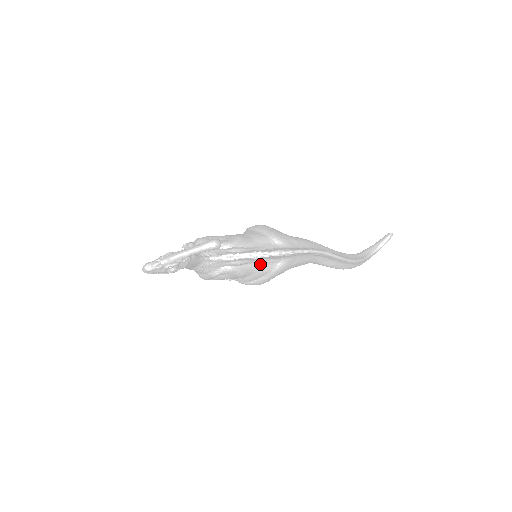
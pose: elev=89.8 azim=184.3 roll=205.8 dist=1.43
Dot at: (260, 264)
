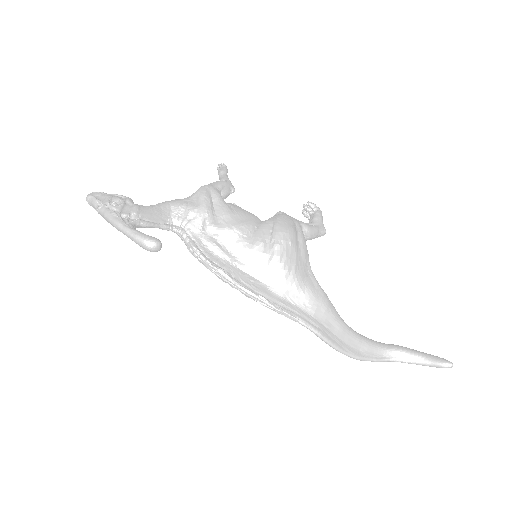
Dot at: occluded
